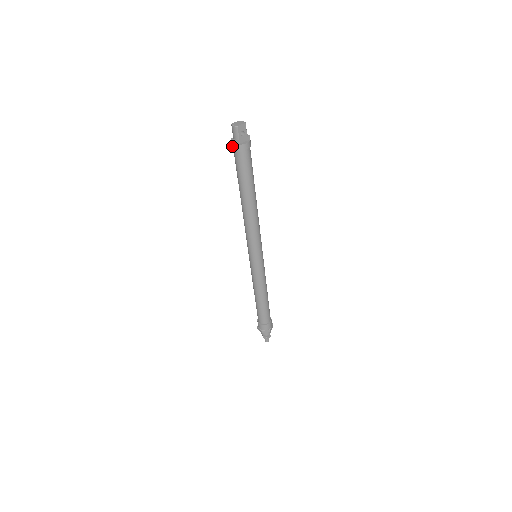
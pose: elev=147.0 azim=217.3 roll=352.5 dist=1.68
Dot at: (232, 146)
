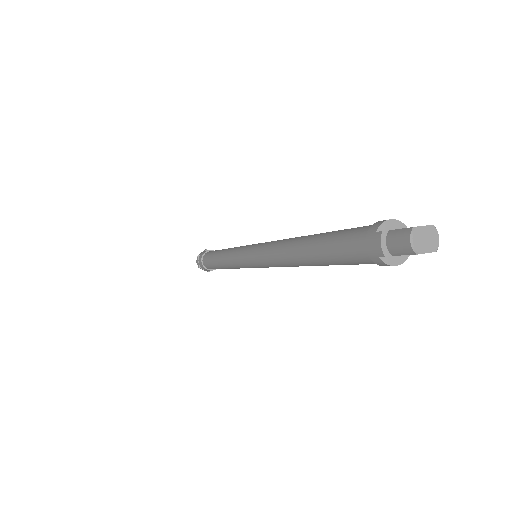
Dot at: (369, 240)
